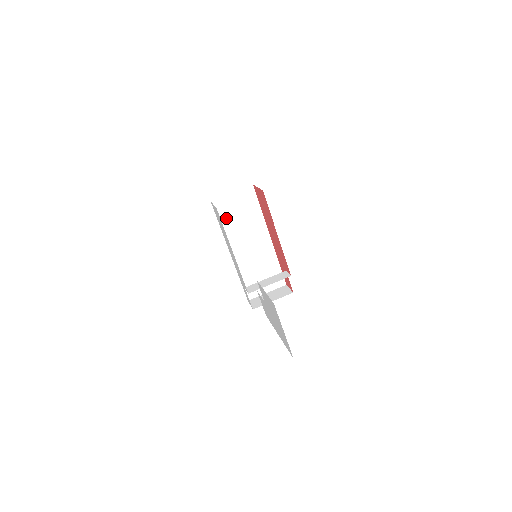
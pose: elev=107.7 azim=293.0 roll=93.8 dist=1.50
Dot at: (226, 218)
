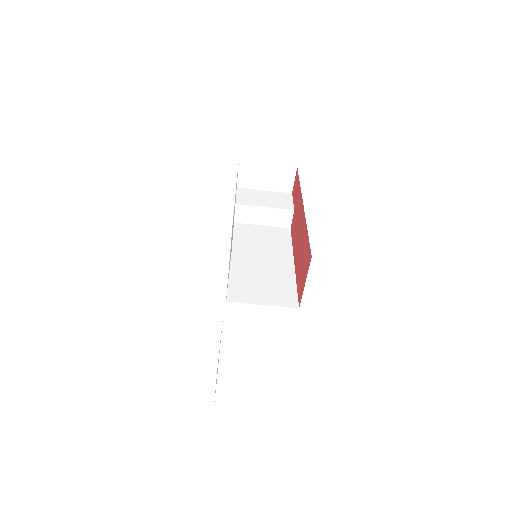
Dot at: occluded
